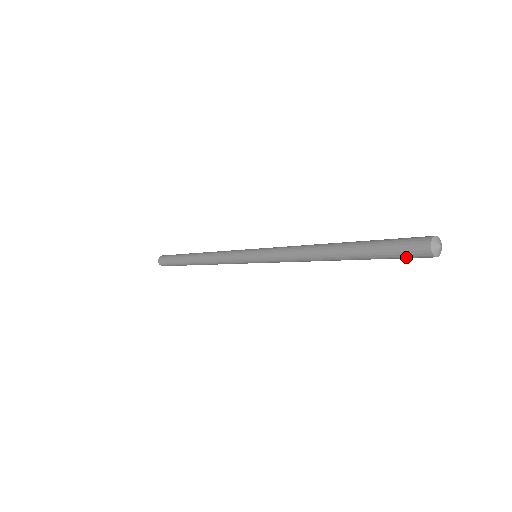
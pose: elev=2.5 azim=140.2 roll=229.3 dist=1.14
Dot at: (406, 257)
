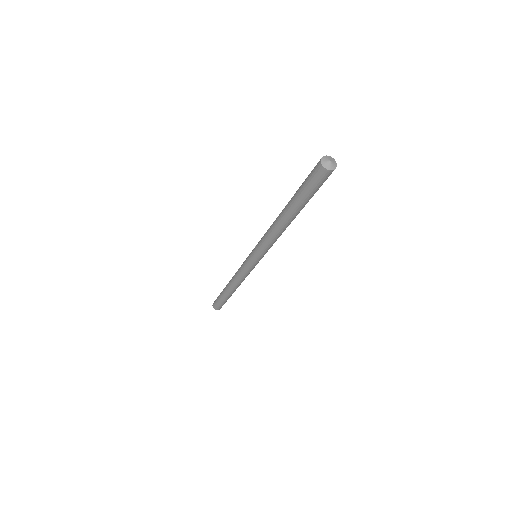
Dot at: (321, 184)
